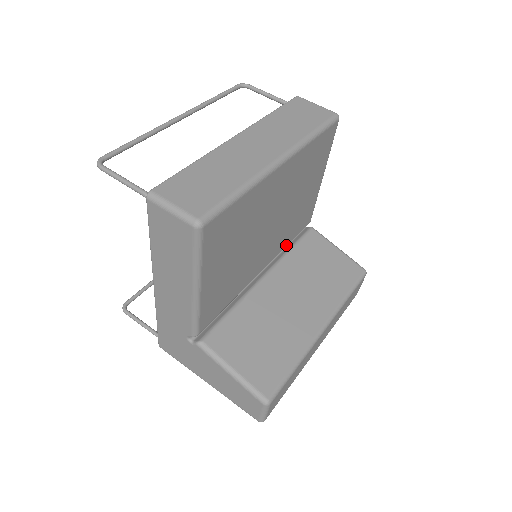
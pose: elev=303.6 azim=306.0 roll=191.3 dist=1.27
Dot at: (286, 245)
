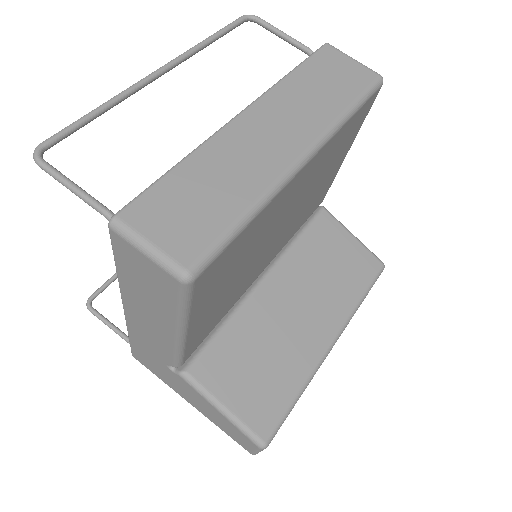
Dot at: (292, 235)
